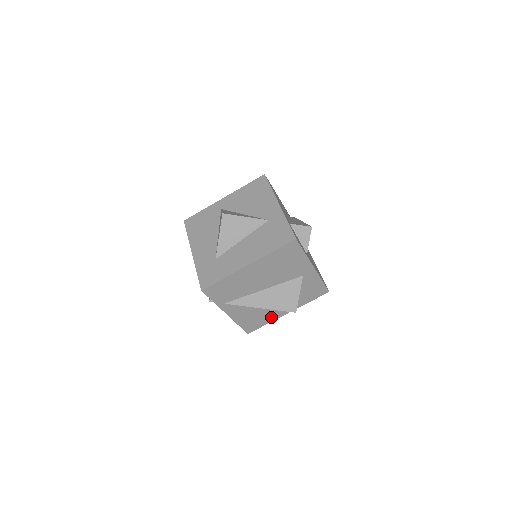
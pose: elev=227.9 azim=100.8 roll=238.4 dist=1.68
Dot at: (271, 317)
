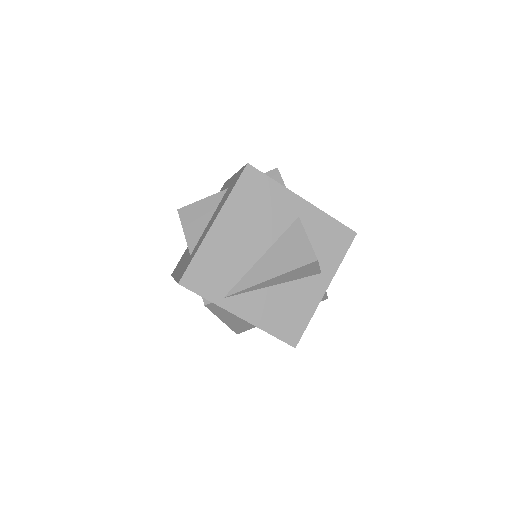
Dot at: (307, 305)
